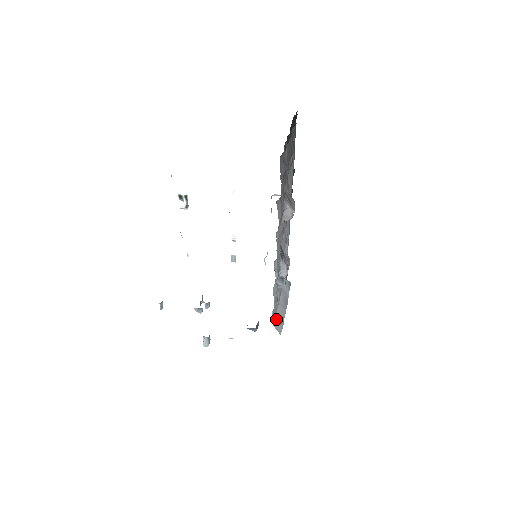
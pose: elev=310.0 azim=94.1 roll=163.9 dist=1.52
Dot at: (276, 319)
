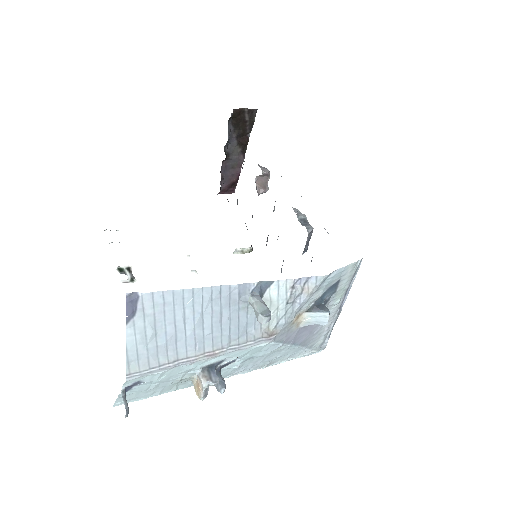
Dot at: occluded
